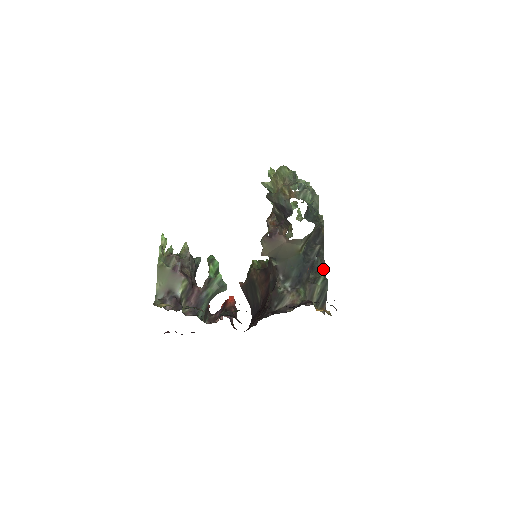
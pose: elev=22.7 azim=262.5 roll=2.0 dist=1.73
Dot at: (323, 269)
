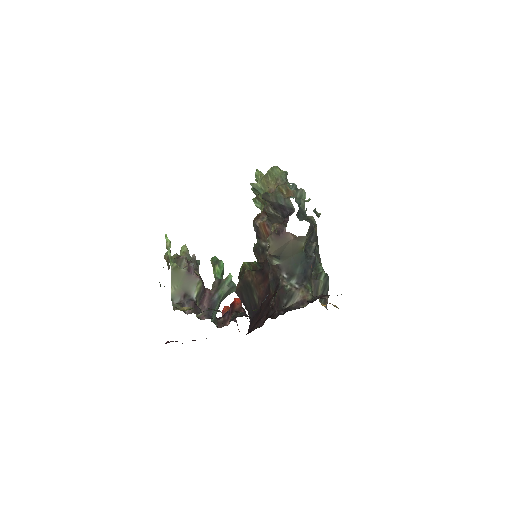
Dot at: (321, 265)
